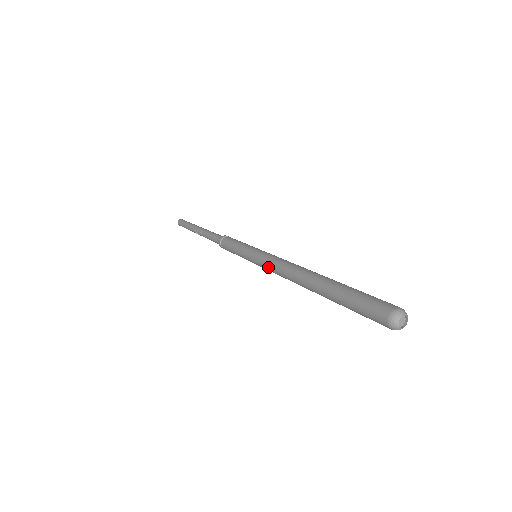
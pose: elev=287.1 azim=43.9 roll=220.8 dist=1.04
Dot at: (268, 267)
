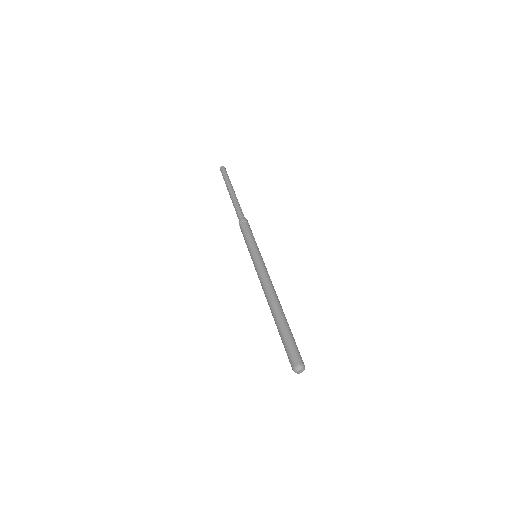
Dot at: (258, 276)
